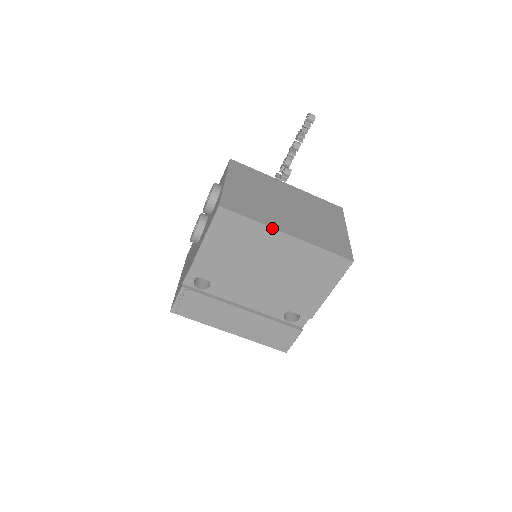
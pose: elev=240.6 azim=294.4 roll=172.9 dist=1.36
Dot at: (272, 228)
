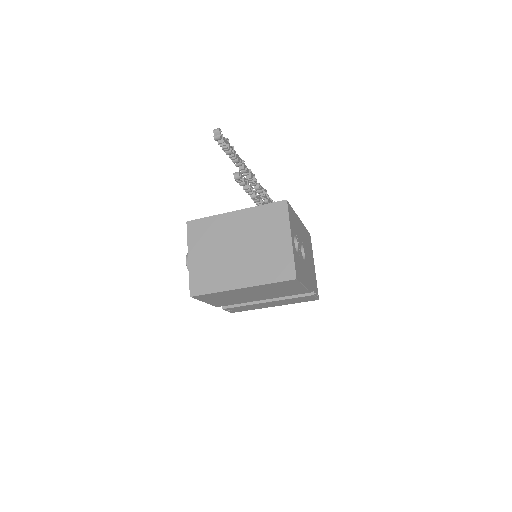
Dot at: (229, 290)
